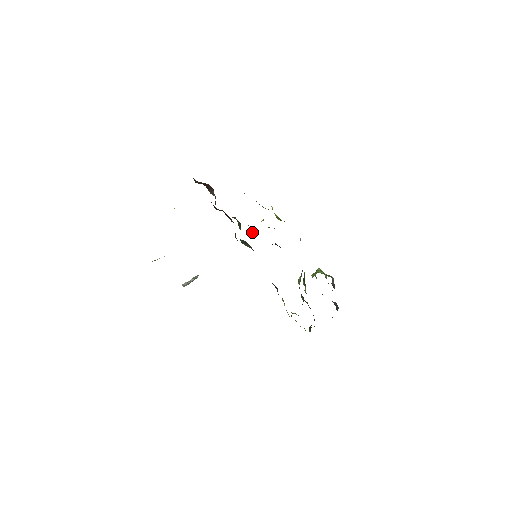
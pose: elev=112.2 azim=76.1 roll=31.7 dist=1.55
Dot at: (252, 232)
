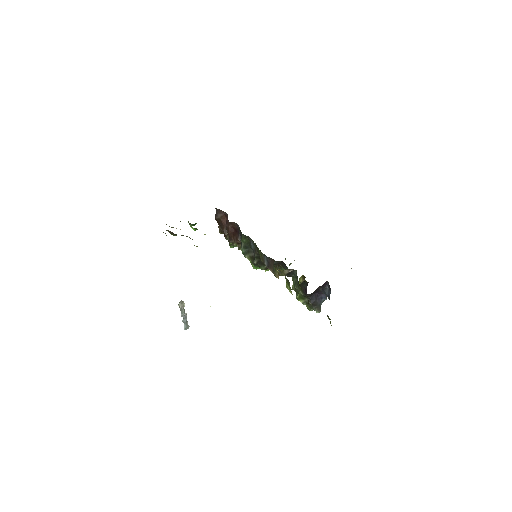
Dot at: (252, 264)
